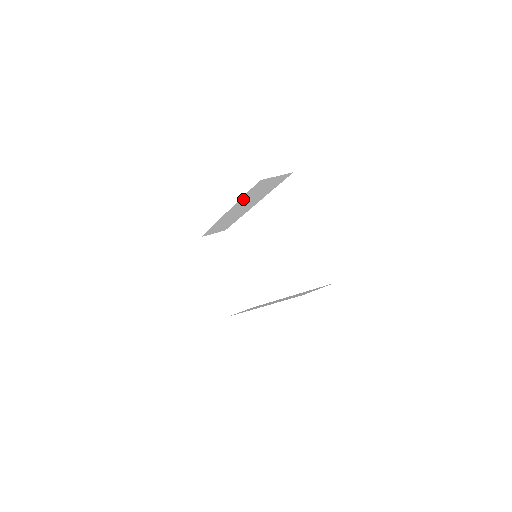
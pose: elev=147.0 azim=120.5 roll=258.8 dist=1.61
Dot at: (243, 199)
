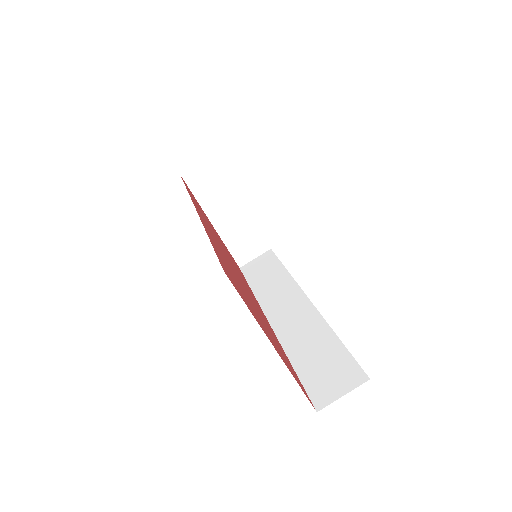
Dot at: occluded
